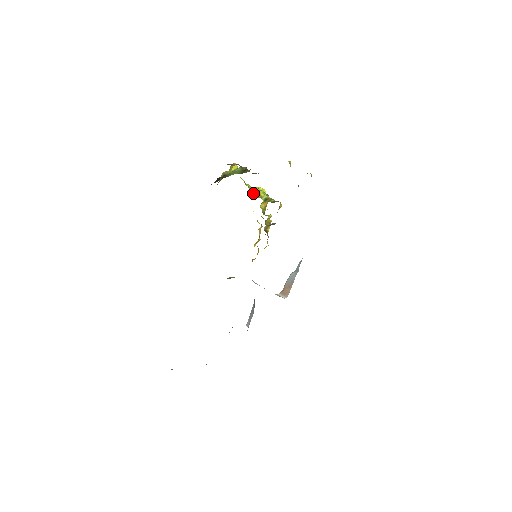
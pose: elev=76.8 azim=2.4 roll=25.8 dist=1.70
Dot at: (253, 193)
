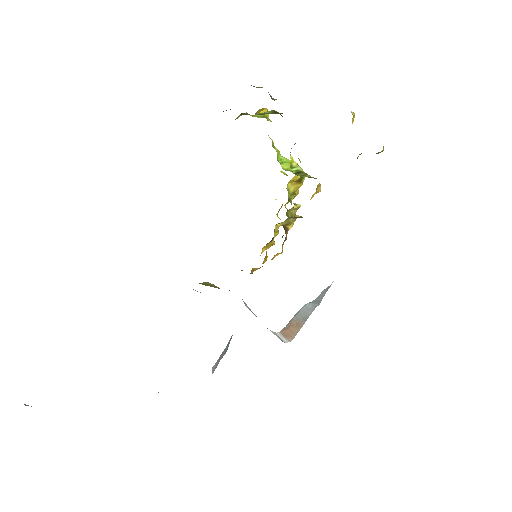
Dot at: (281, 163)
